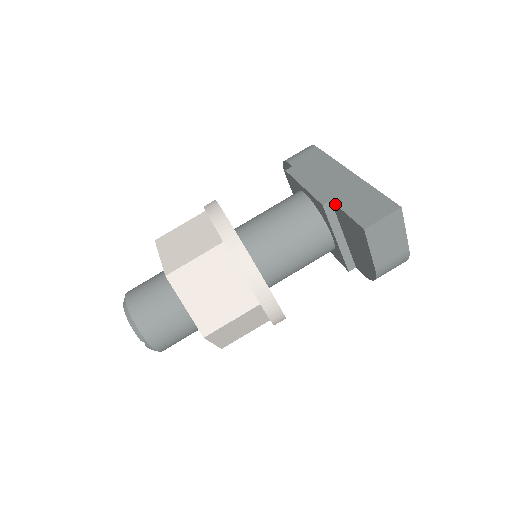
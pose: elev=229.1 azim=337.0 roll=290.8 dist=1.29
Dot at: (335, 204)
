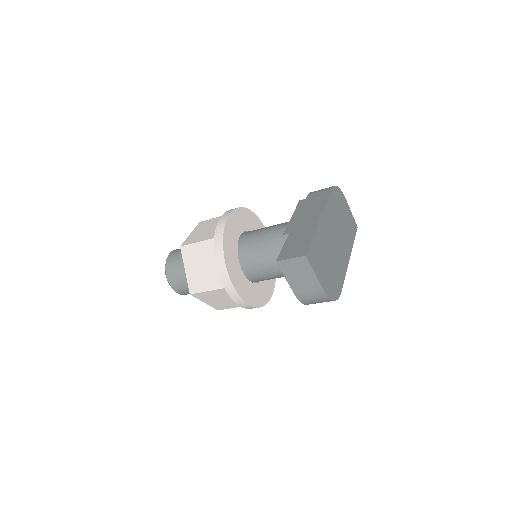
Dot at: (287, 237)
